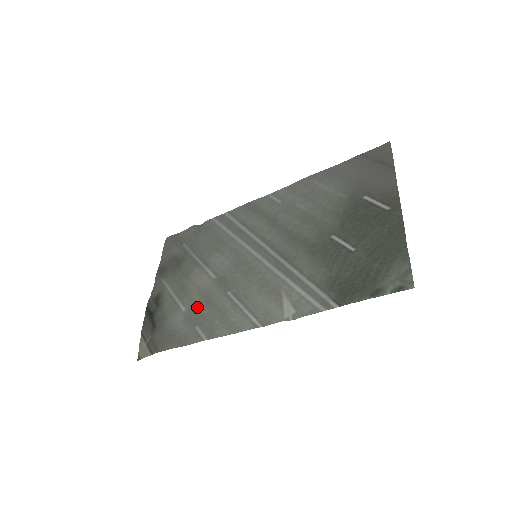
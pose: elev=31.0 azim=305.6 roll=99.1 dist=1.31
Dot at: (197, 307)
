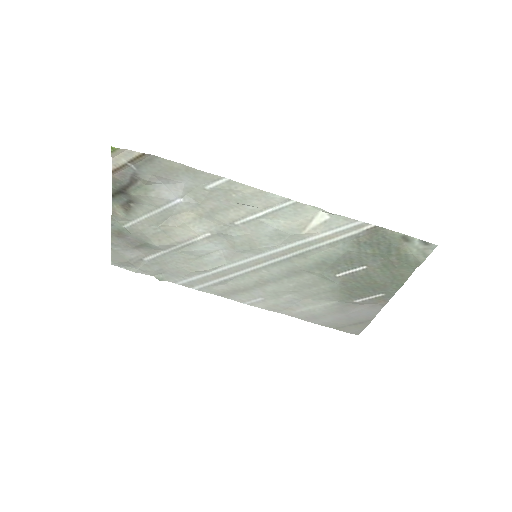
Dot at: (198, 205)
